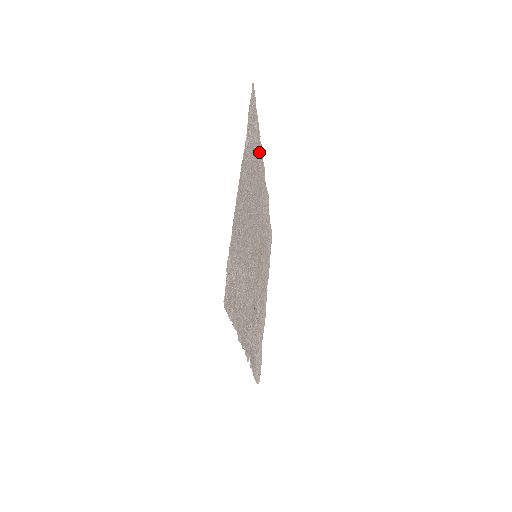
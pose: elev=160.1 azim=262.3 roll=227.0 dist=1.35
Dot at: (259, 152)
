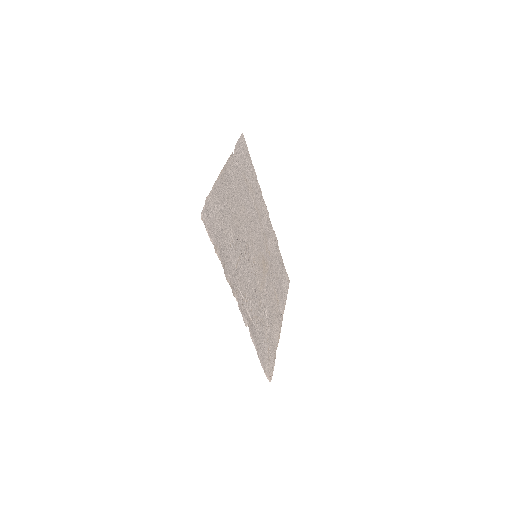
Dot at: (256, 187)
